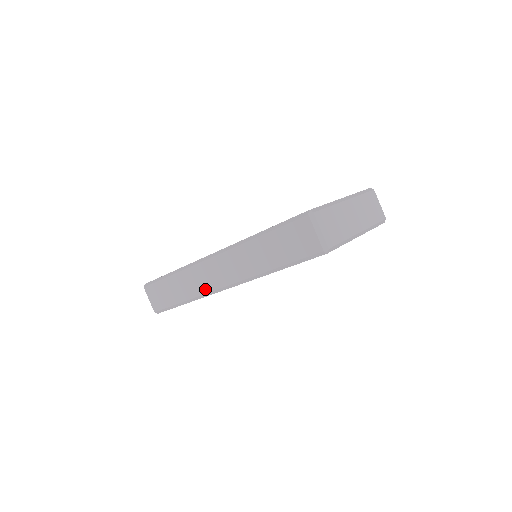
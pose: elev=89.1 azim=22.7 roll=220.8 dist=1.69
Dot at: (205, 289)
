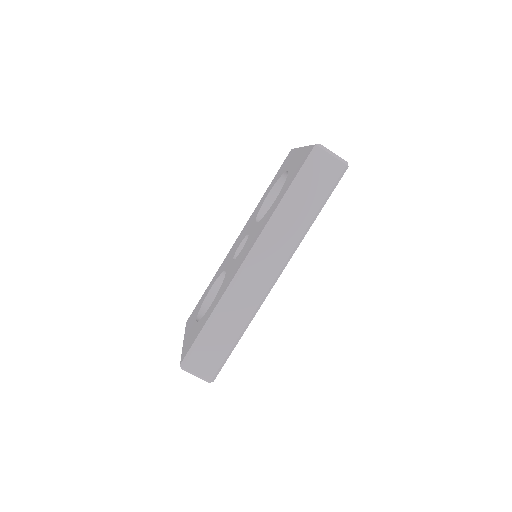
Dot at: (258, 297)
